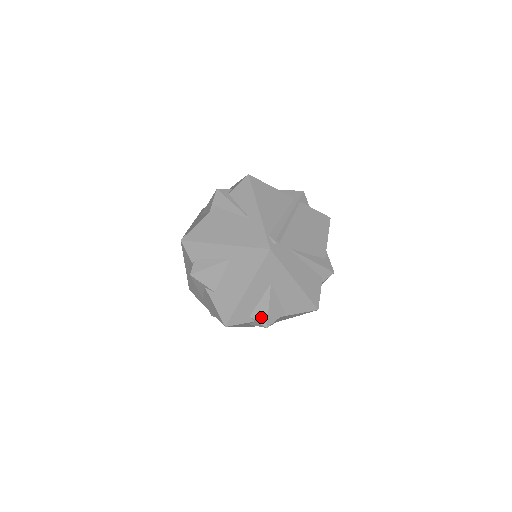
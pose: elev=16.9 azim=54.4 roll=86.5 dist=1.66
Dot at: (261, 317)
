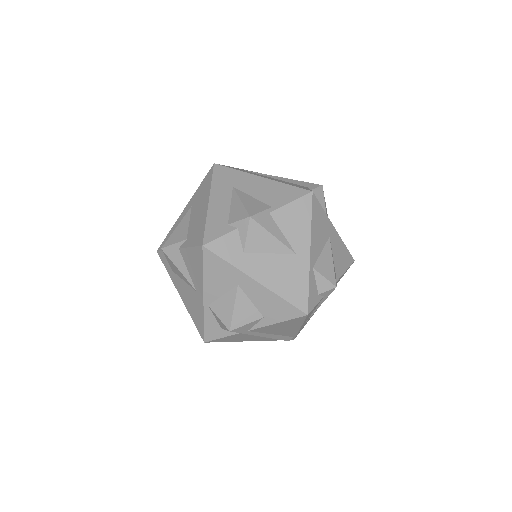
Dot at: (239, 215)
